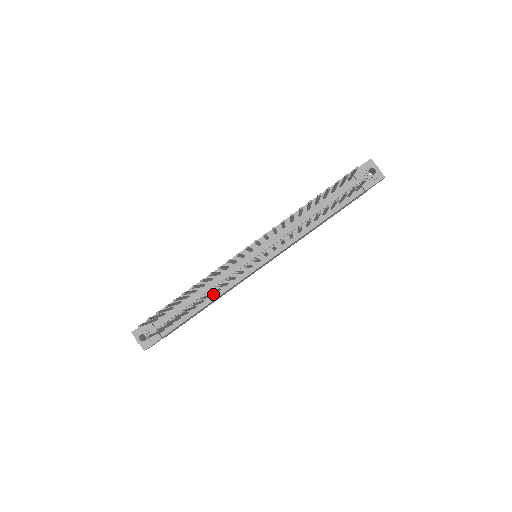
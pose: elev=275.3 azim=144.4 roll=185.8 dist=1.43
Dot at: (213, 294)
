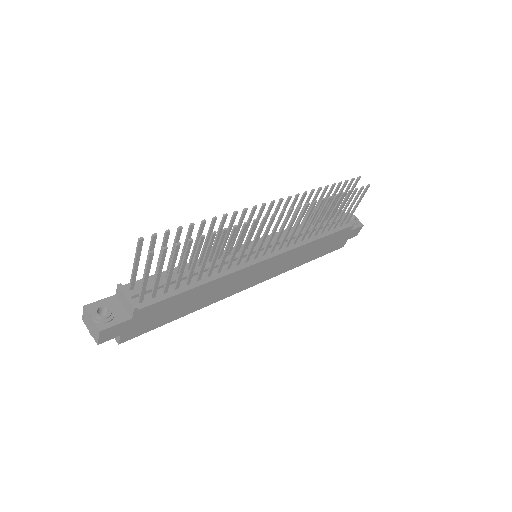
Dot at: (211, 275)
